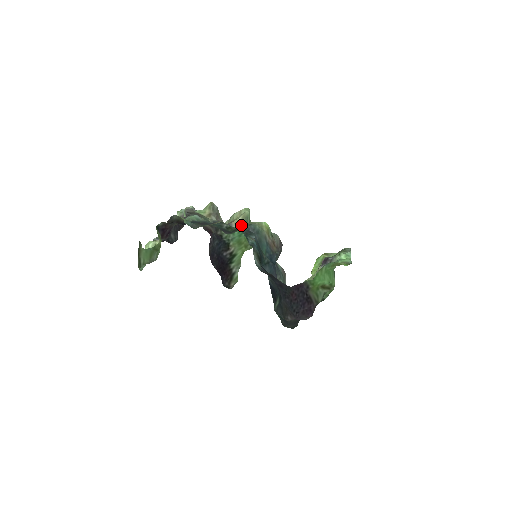
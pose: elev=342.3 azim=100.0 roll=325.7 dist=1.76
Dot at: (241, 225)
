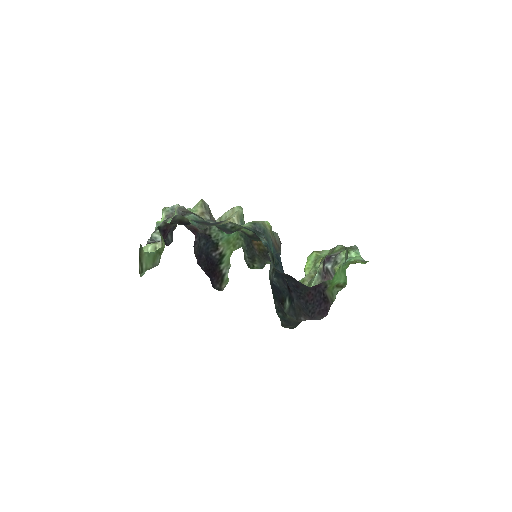
Dot at: (246, 224)
